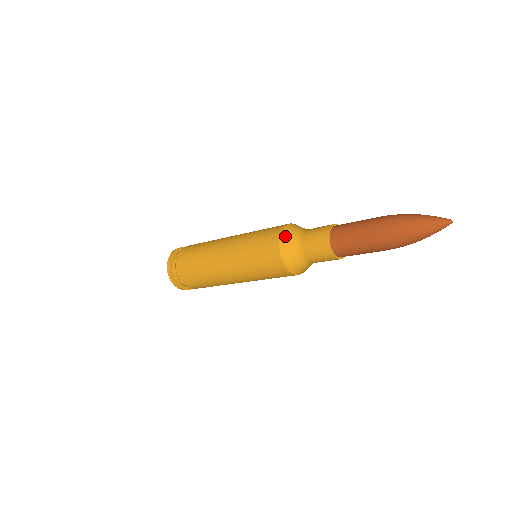
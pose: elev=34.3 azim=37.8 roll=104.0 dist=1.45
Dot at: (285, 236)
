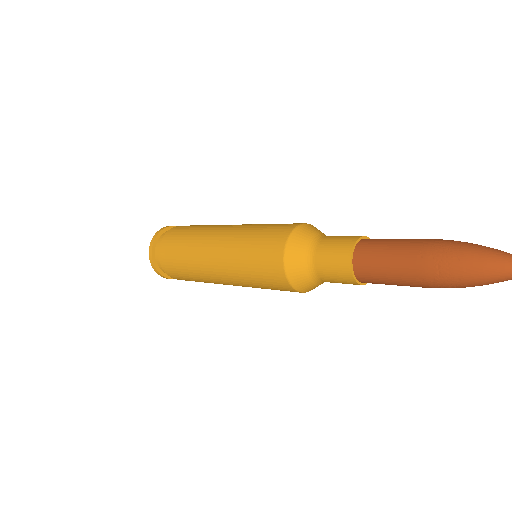
Dot at: (308, 226)
